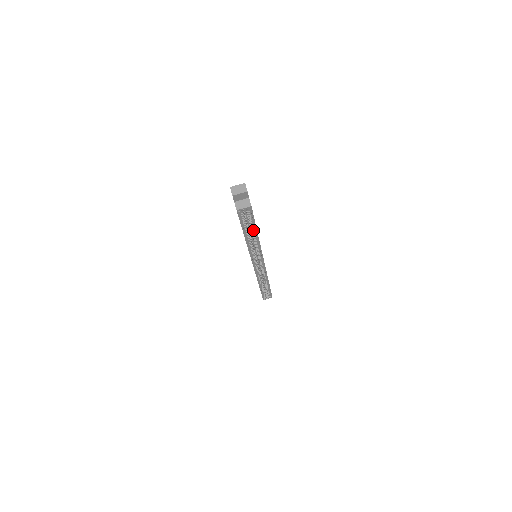
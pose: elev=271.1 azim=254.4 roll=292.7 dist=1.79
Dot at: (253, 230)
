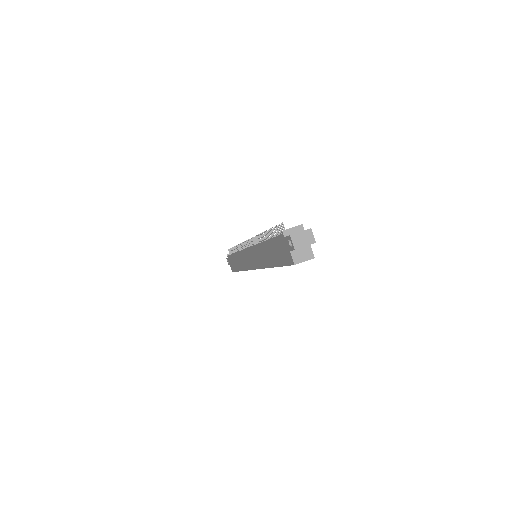
Dot at: occluded
